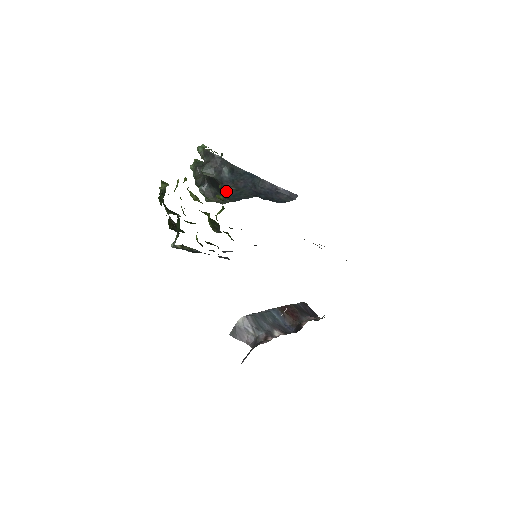
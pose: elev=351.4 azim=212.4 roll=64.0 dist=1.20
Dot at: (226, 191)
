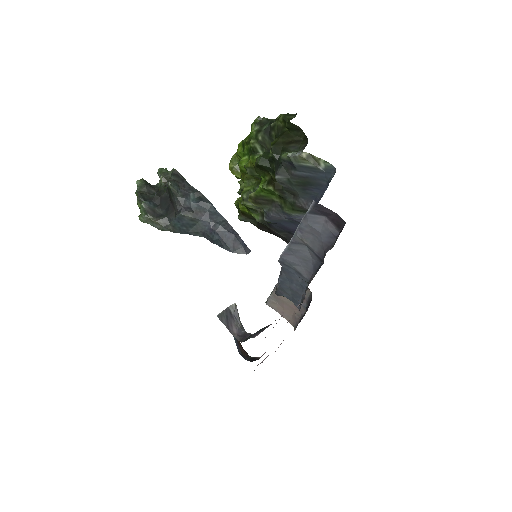
Dot at: (181, 215)
